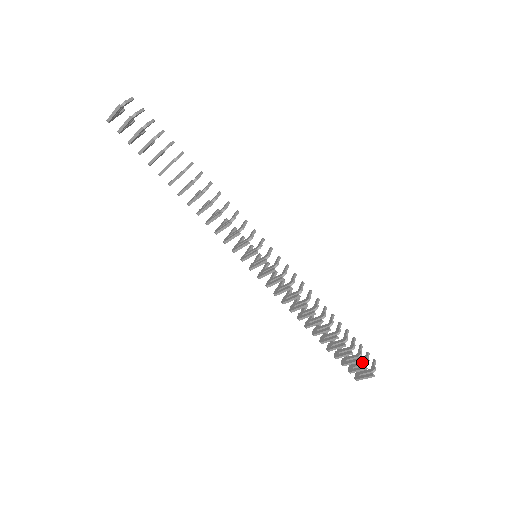
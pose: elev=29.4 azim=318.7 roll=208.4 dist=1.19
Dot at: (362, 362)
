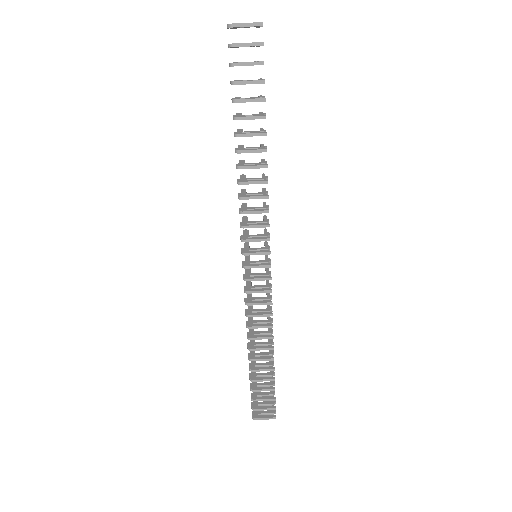
Dot at: (269, 401)
